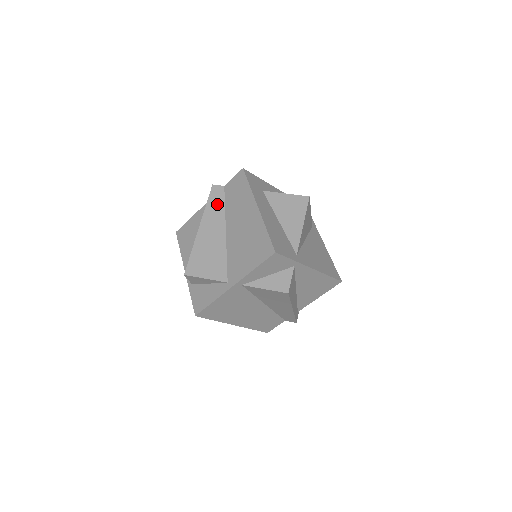
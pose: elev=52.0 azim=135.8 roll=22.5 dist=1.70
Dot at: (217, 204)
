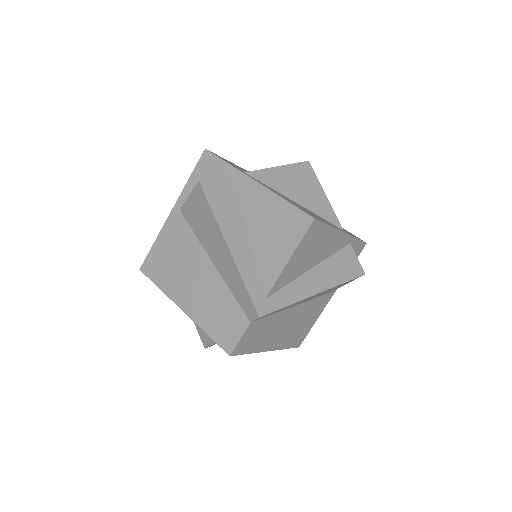
Dot at: occluded
